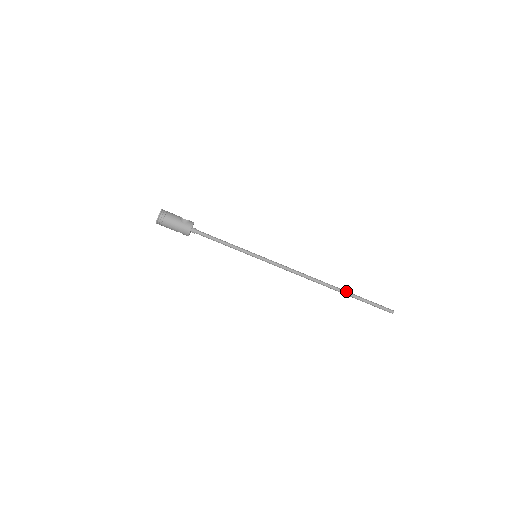
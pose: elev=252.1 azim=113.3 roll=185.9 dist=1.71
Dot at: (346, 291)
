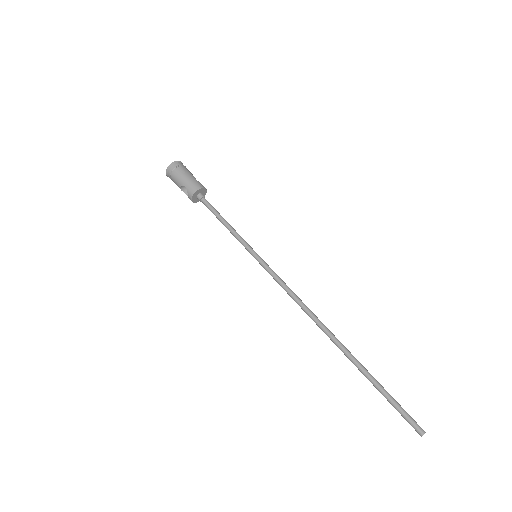
Dot at: occluded
